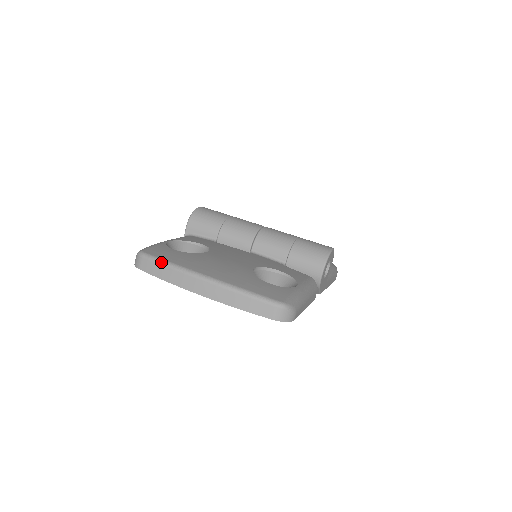
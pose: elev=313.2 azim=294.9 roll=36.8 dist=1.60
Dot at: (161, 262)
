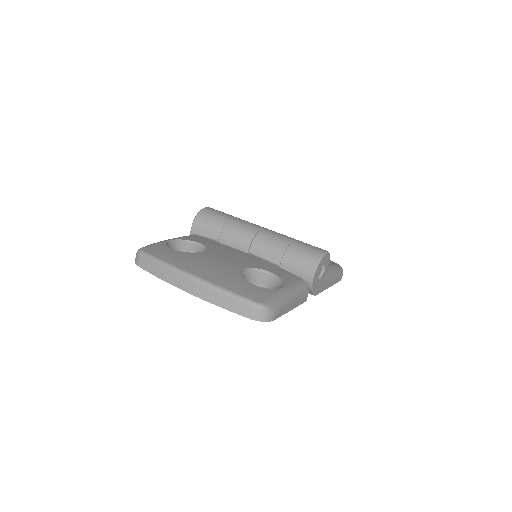
Dot at: (155, 260)
